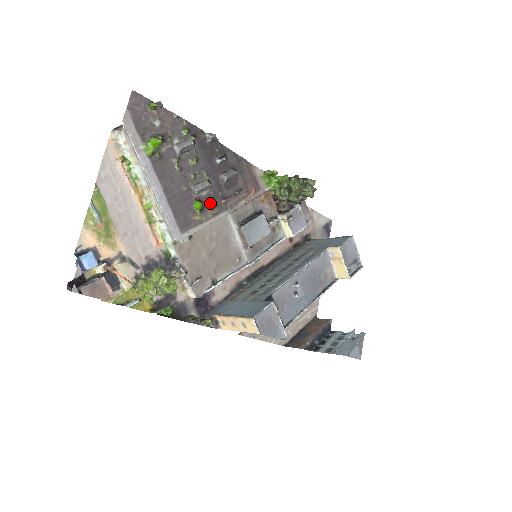
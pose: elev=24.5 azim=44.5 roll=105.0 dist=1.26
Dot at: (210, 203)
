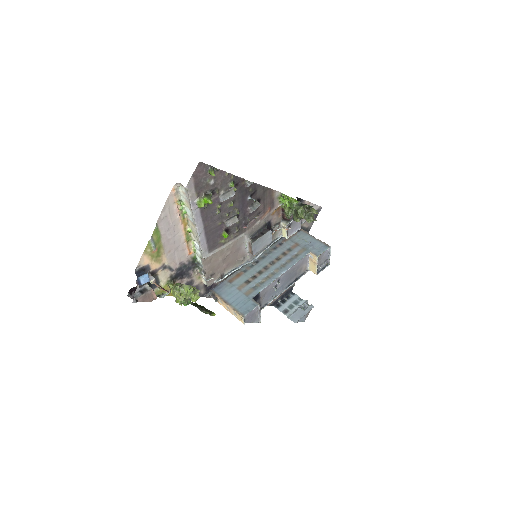
Dot at: (234, 229)
